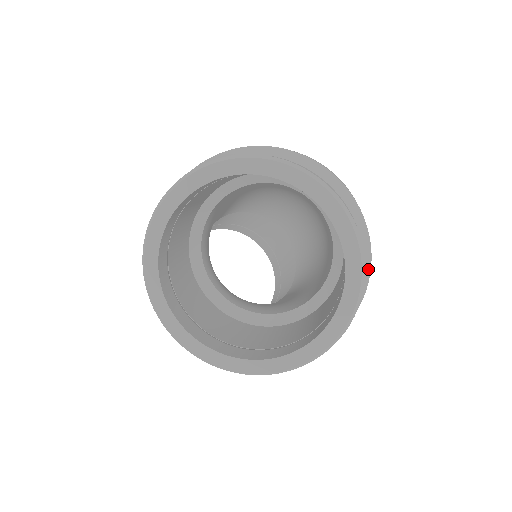
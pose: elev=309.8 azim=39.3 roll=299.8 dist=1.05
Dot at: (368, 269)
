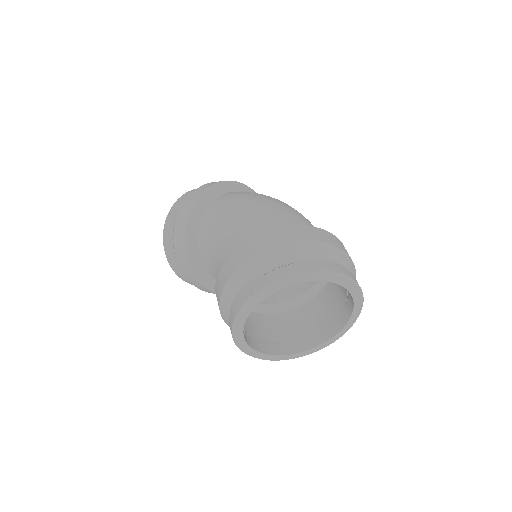
Dot at: occluded
